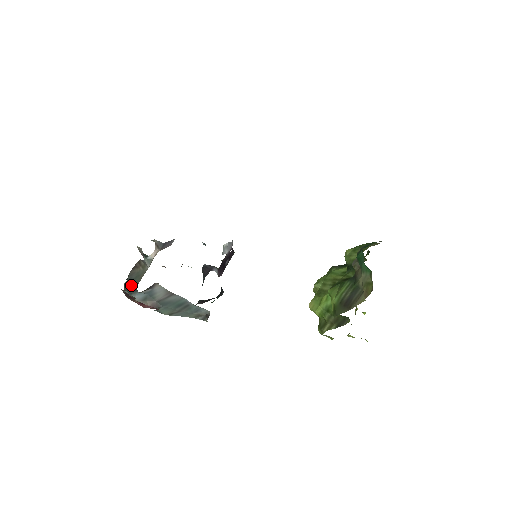
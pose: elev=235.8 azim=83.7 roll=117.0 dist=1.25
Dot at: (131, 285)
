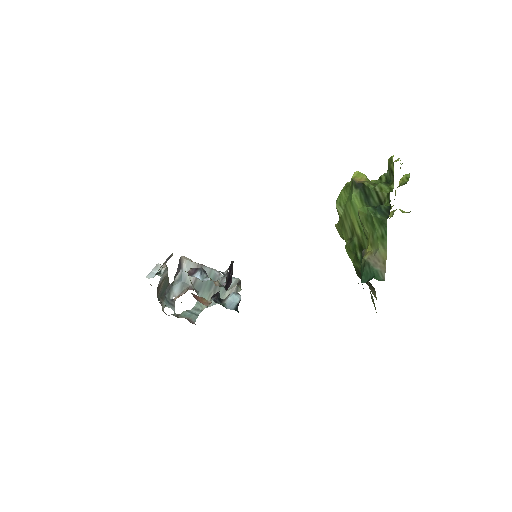
Dot at: (165, 291)
